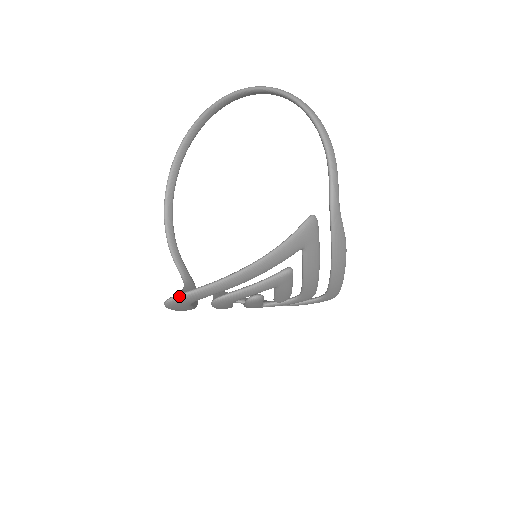
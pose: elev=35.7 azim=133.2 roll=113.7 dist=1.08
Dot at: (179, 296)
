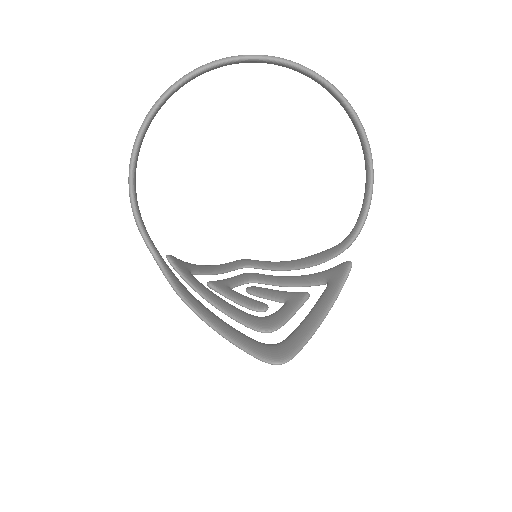
Dot at: occluded
